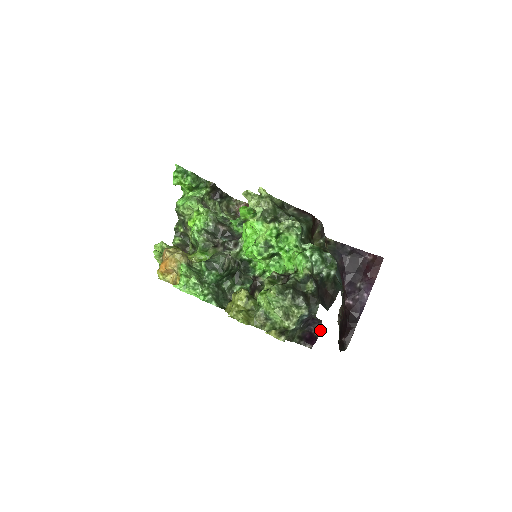
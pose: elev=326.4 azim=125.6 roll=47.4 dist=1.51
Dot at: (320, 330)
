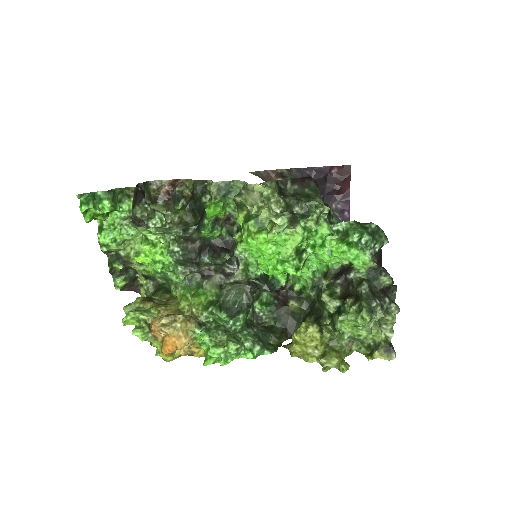
Dot at: occluded
